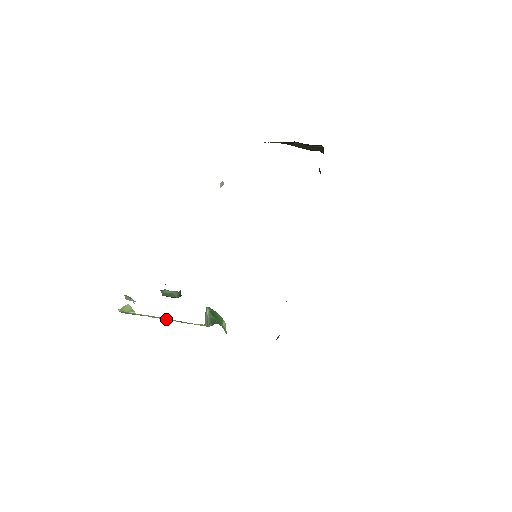
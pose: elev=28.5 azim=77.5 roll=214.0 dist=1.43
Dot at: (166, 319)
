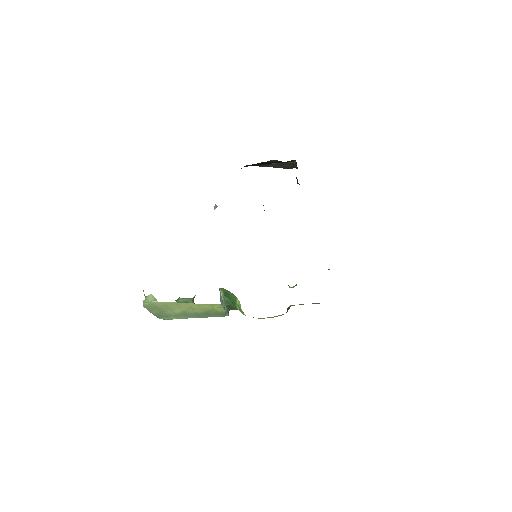
Dot at: (185, 314)
